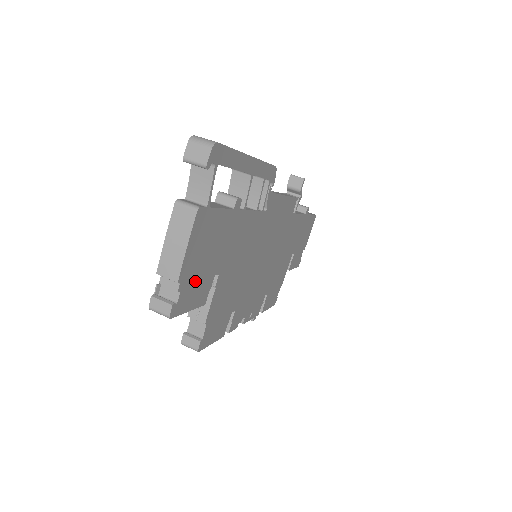
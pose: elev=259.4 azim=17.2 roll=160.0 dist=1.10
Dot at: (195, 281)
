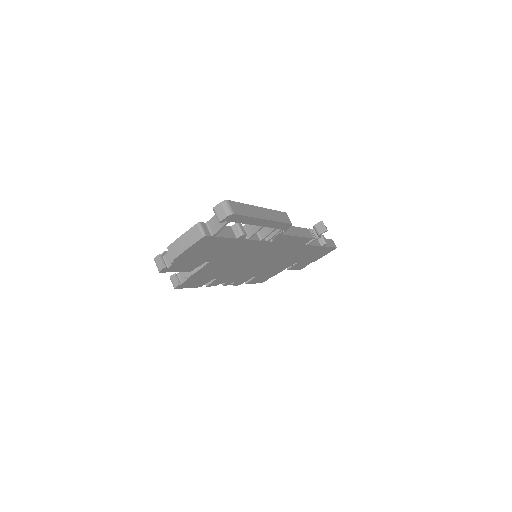
Dot at: (187, 262)
